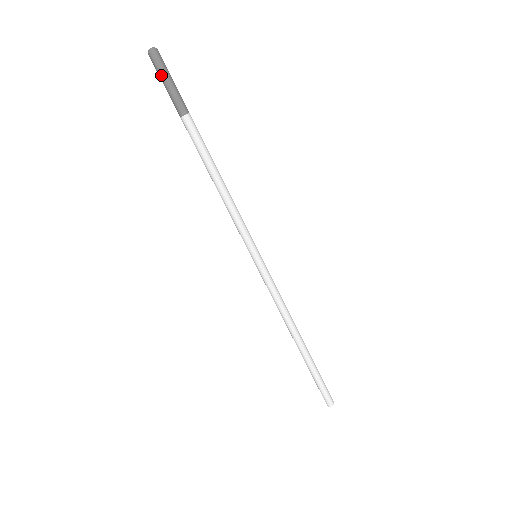
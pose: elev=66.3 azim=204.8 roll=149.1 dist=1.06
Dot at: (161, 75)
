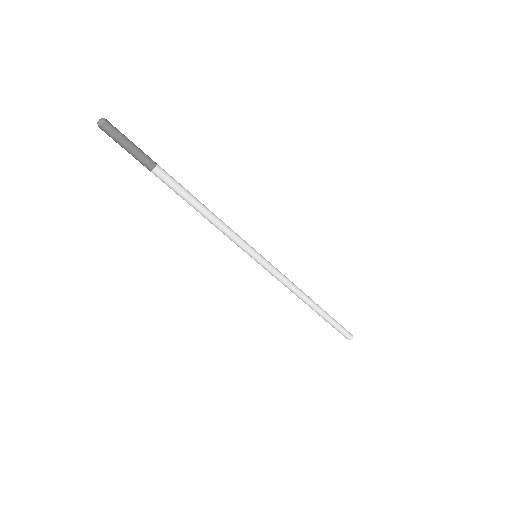
Dot at: occluded
